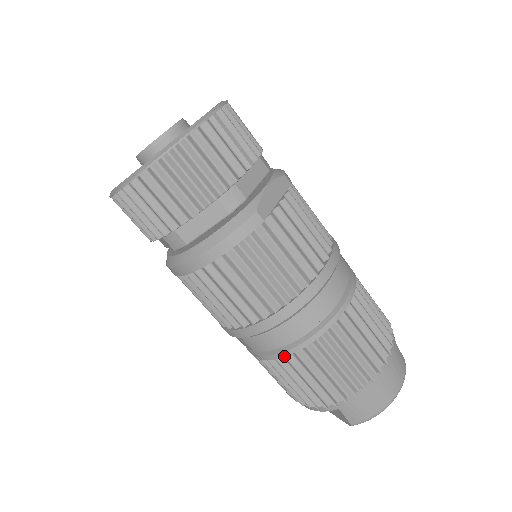
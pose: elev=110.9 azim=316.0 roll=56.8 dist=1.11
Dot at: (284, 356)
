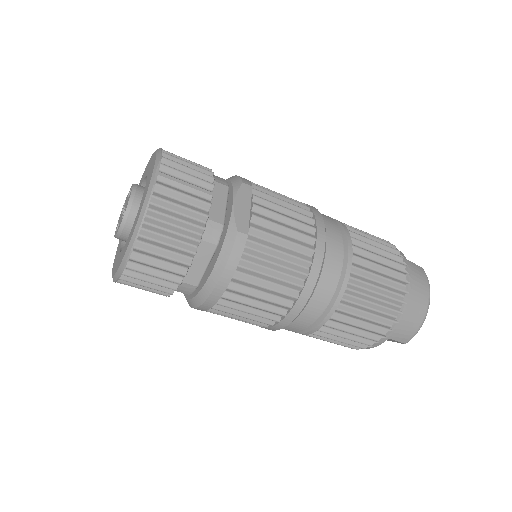
Dot at: (323, 325)
